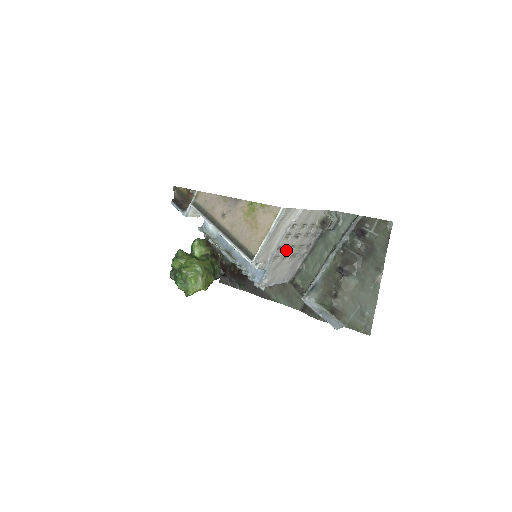
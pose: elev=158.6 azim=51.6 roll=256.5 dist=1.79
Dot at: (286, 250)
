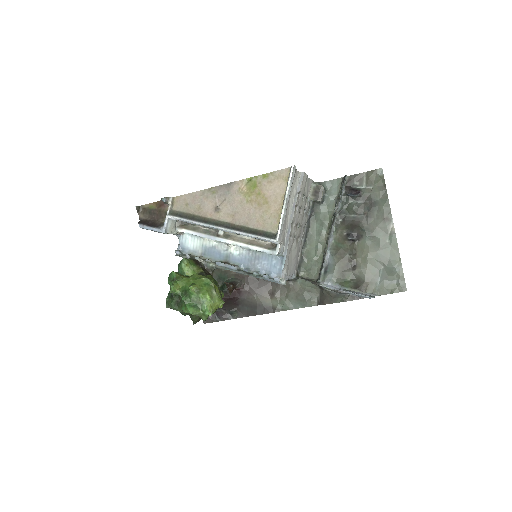
Dot at: (295, 228)
